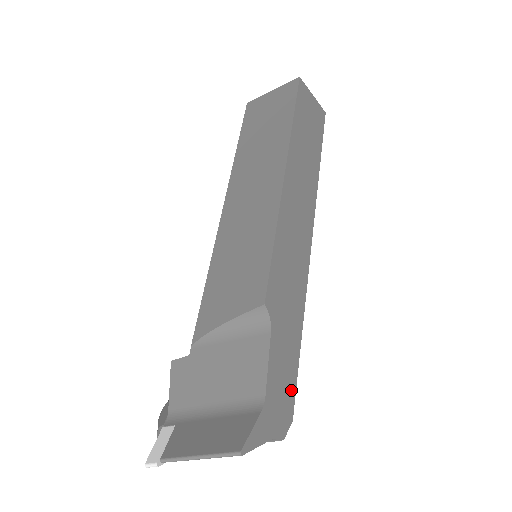
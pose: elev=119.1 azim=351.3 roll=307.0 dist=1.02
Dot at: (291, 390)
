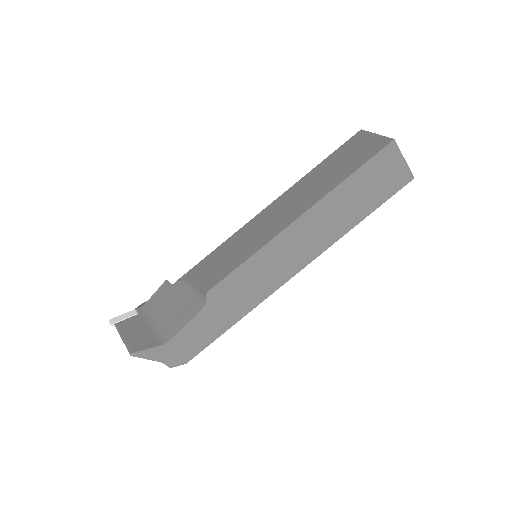
Dot at: (197, 349)
